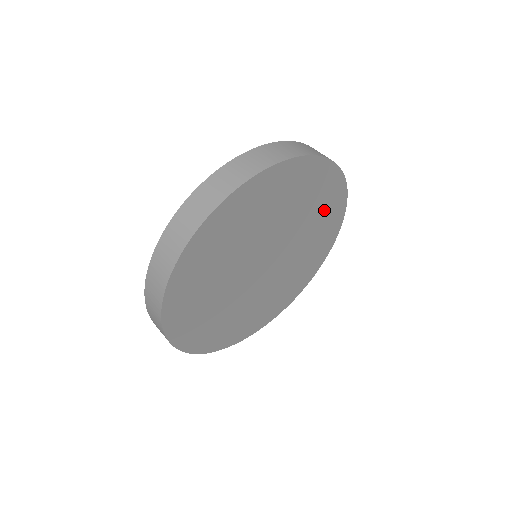
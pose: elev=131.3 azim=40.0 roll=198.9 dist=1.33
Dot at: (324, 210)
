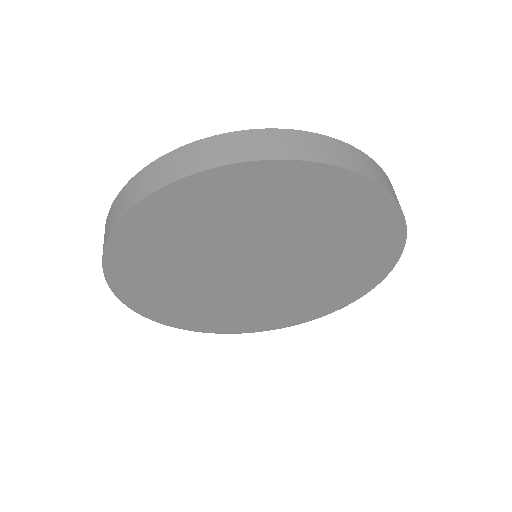
Dot at: (353, 272)
